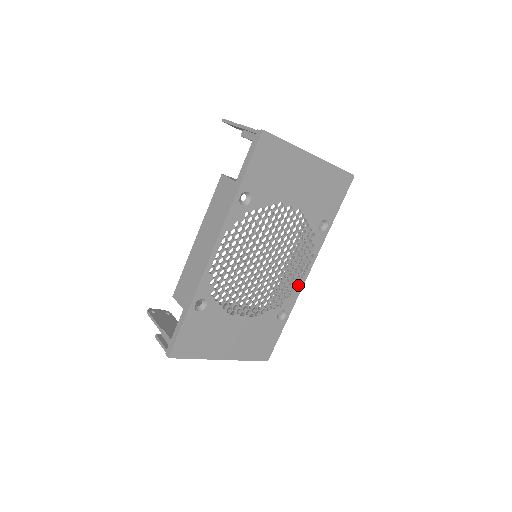
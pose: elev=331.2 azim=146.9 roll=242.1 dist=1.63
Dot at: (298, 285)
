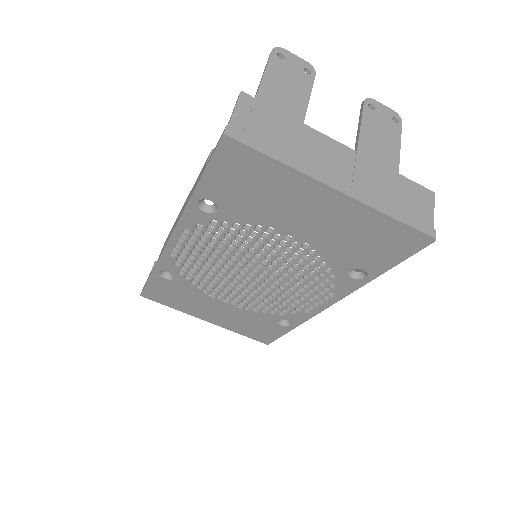
Dot at: (312, 309)
